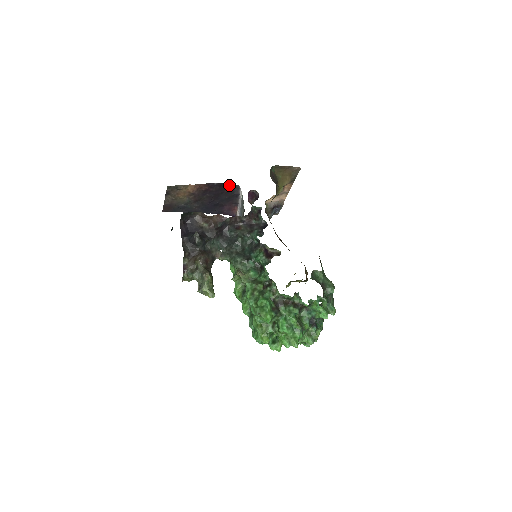
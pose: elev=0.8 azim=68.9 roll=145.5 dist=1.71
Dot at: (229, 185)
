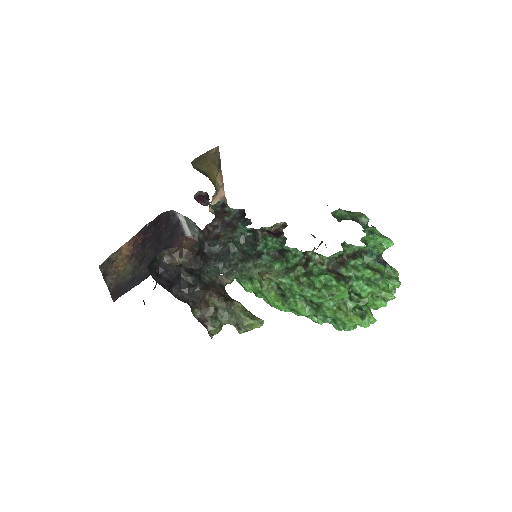
Dot at: (162, 217)
